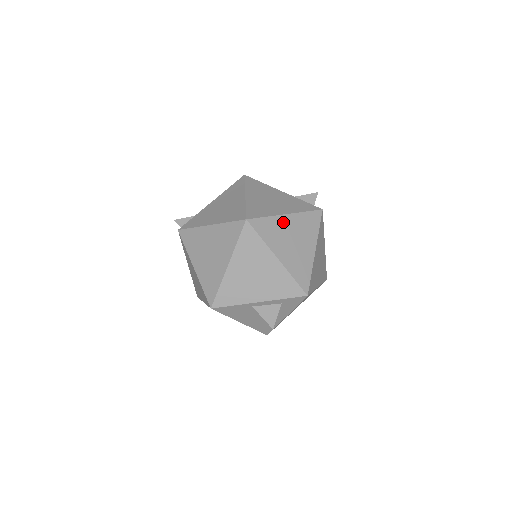
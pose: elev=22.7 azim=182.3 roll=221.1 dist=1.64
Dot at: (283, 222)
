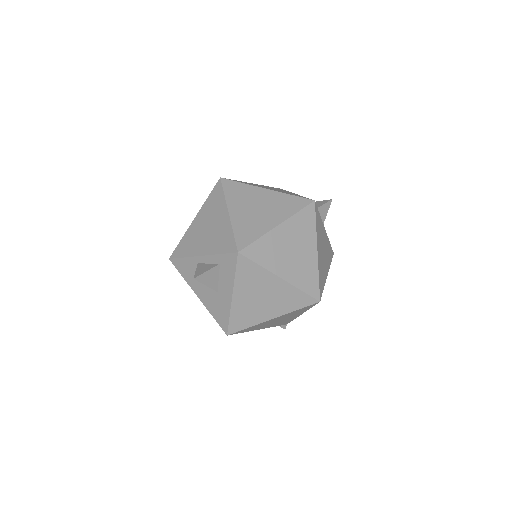
Dot at: (258, 192)
